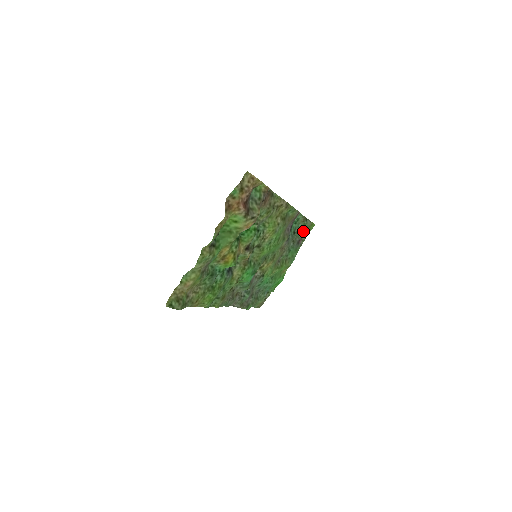
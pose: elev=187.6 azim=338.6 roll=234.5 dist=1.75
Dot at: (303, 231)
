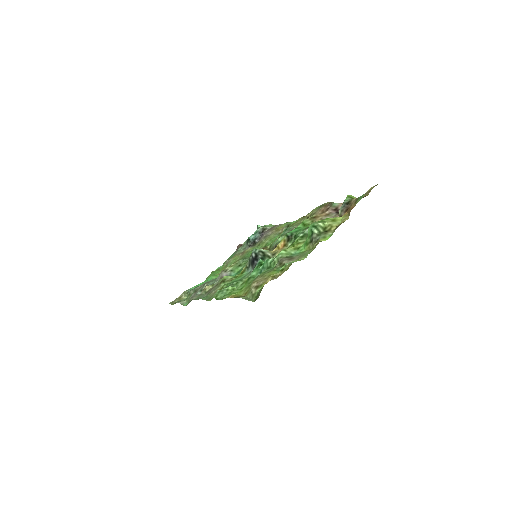
Dot at: occluded
